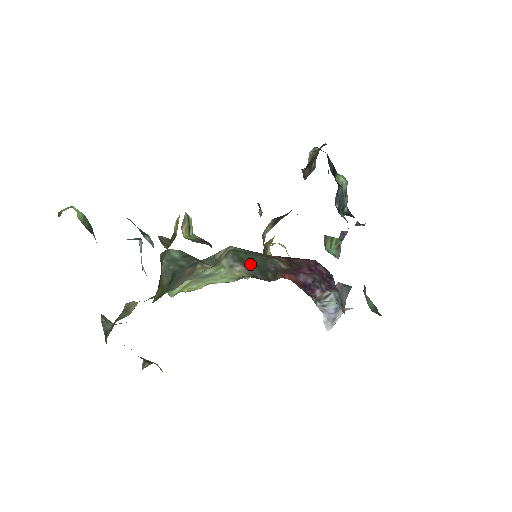
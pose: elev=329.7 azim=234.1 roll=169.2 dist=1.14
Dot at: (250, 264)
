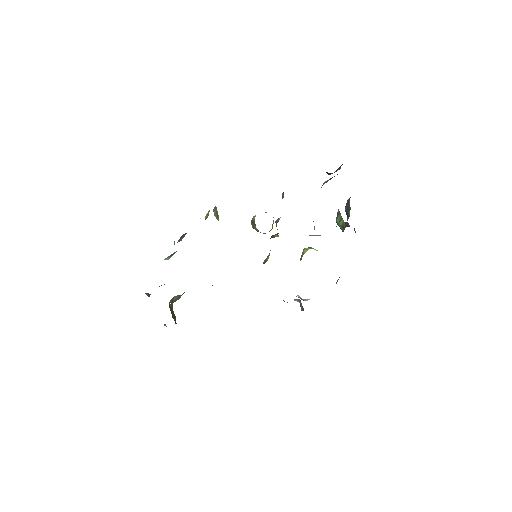
Dot at: occluded
